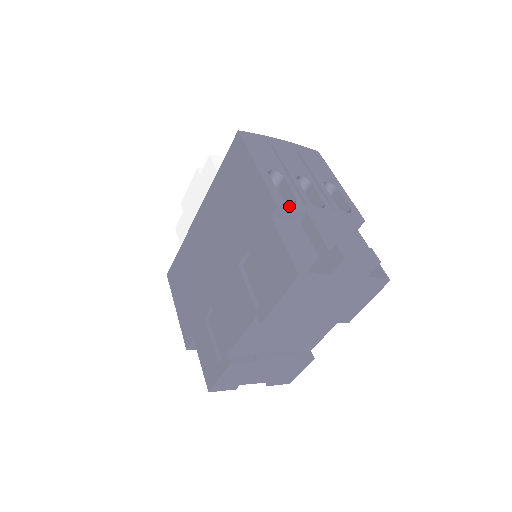
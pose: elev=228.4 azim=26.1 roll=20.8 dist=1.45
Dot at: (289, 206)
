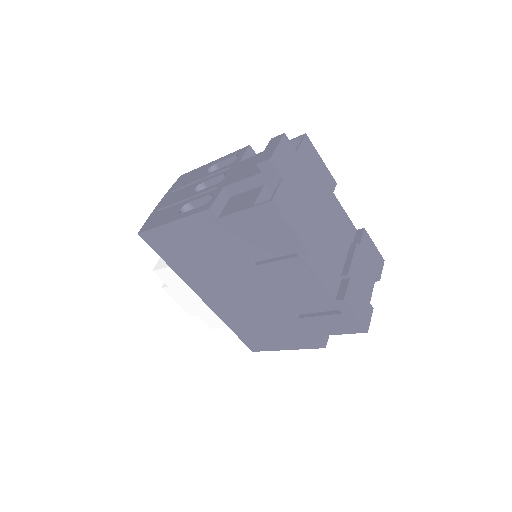
Dot at: (213, 200)
